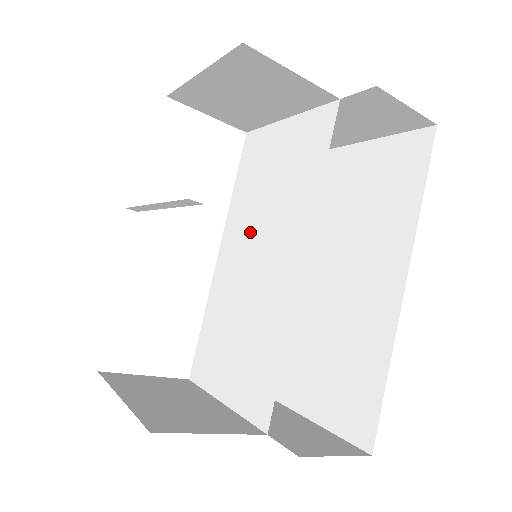
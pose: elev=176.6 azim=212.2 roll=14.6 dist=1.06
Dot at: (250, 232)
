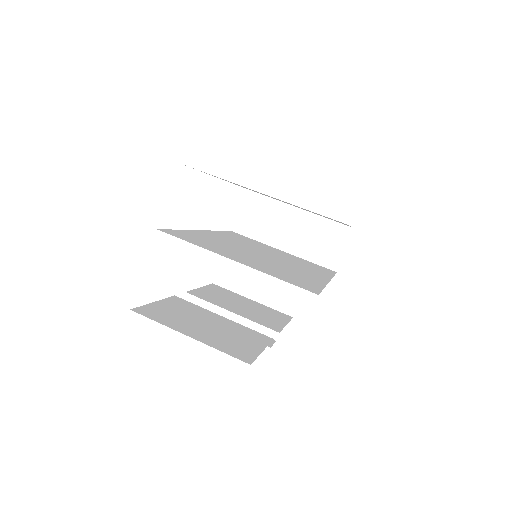
Dot at: occluded
